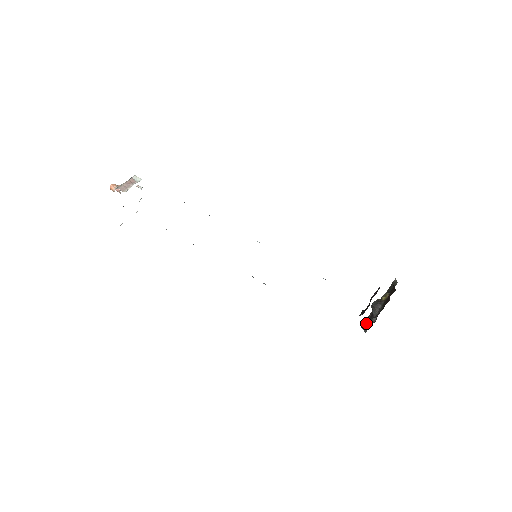
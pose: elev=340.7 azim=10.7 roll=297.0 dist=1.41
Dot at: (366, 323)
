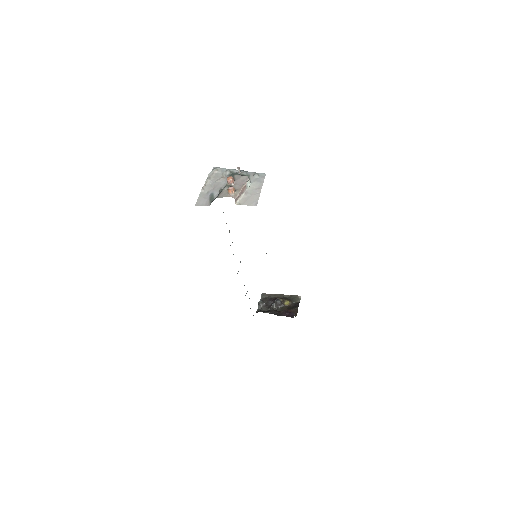
Dot at: (264, 304)
